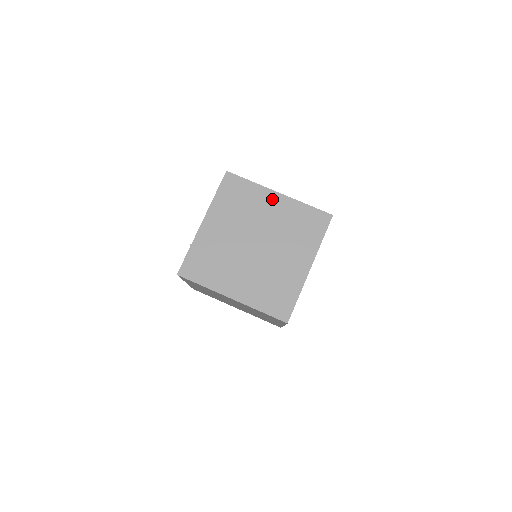
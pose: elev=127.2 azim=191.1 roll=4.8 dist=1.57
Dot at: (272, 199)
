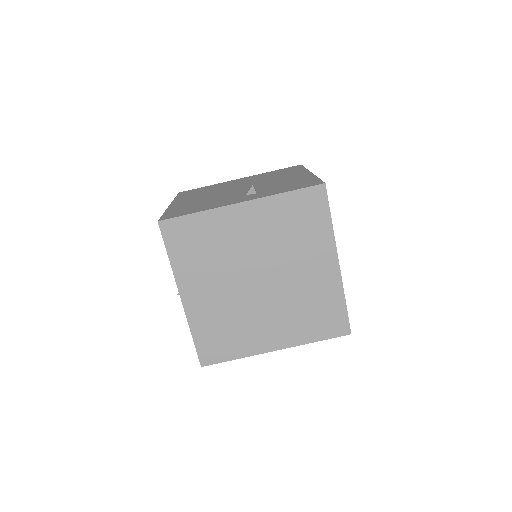
Dot at: (238, 216)
